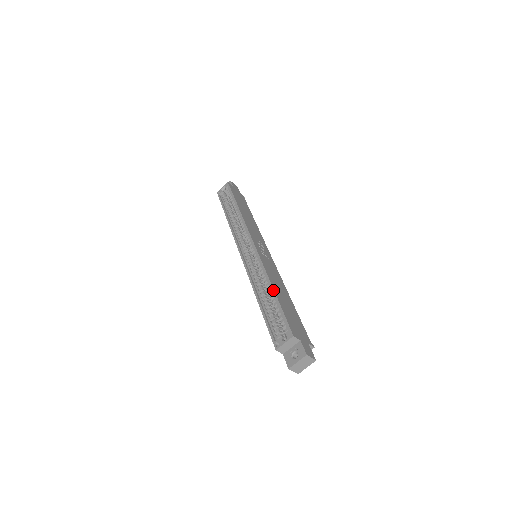
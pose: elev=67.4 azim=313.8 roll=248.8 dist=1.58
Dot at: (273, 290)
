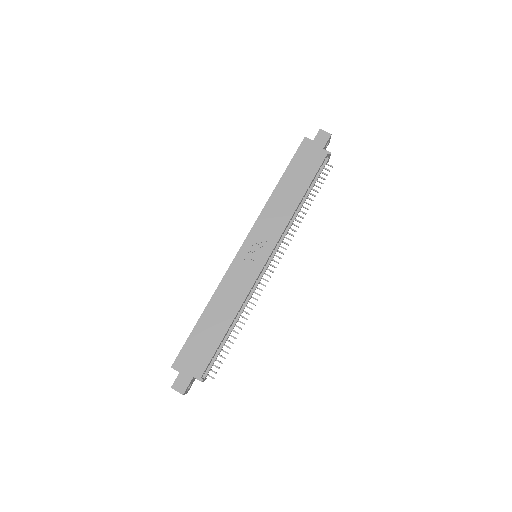
Dot at: (202, 313)
